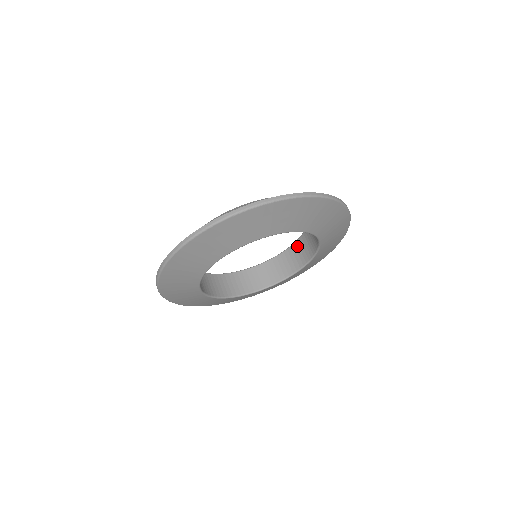
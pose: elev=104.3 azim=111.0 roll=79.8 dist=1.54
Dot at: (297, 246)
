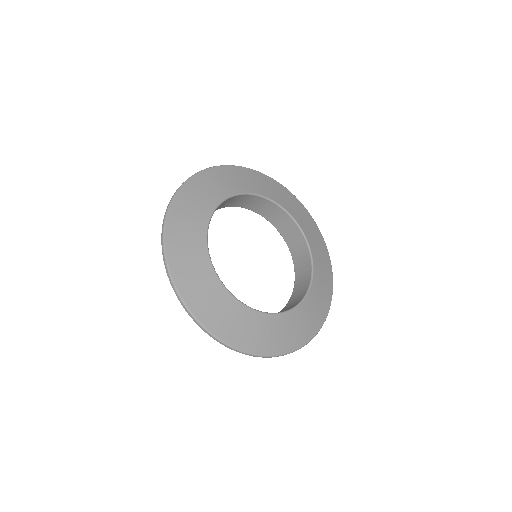
Dot at: (292, 249)
